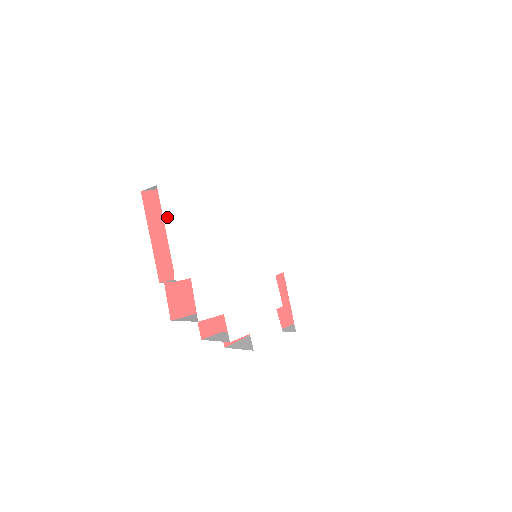
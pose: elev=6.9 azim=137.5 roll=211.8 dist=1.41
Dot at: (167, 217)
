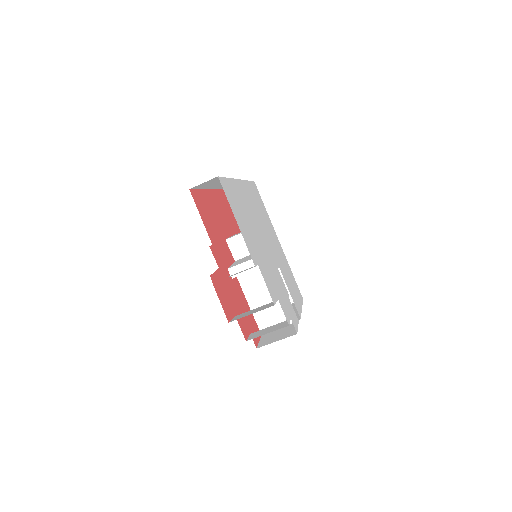
Dot at: (231, 207)
